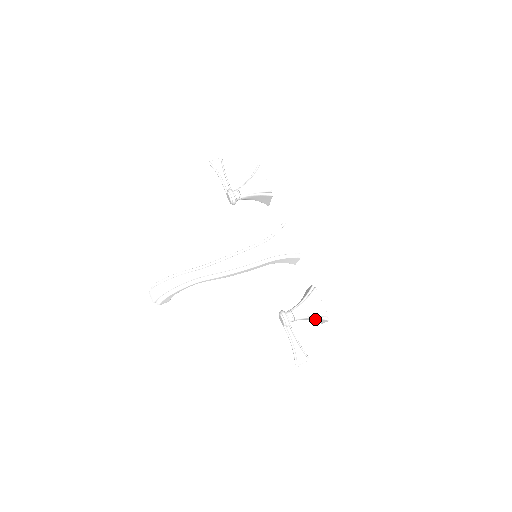
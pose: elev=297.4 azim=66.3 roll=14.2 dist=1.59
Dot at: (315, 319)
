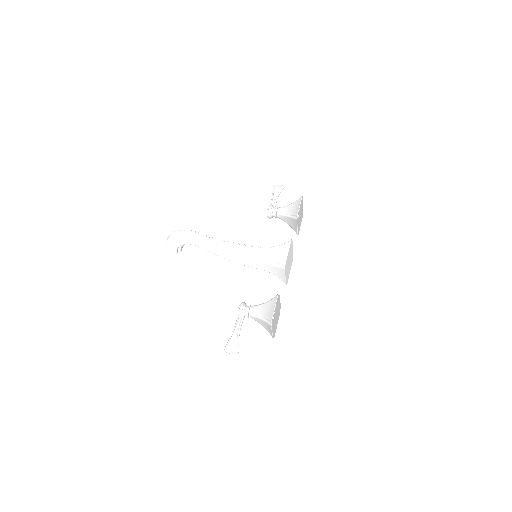
Dot at: (265, 324)
